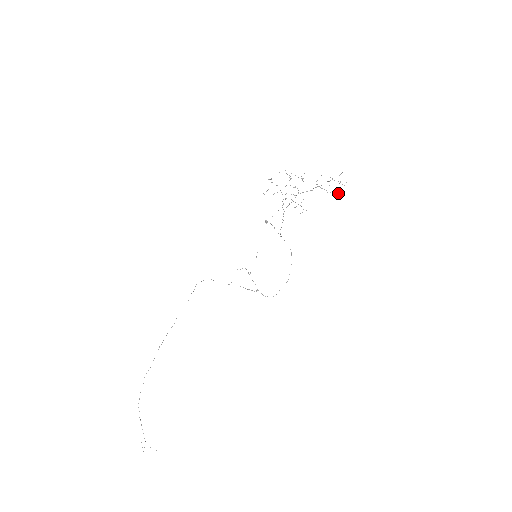
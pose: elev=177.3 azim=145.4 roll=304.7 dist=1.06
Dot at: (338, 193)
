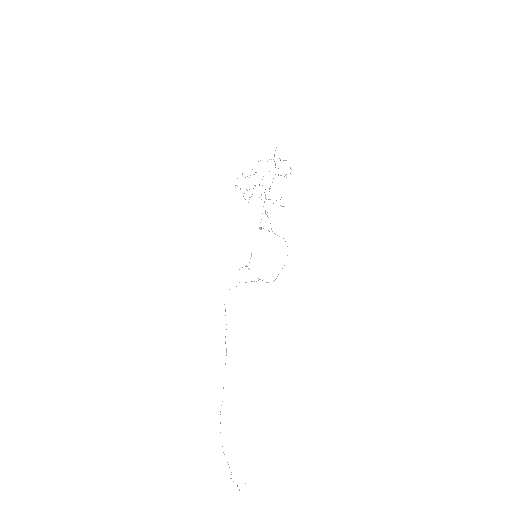
Dot at: occluded
